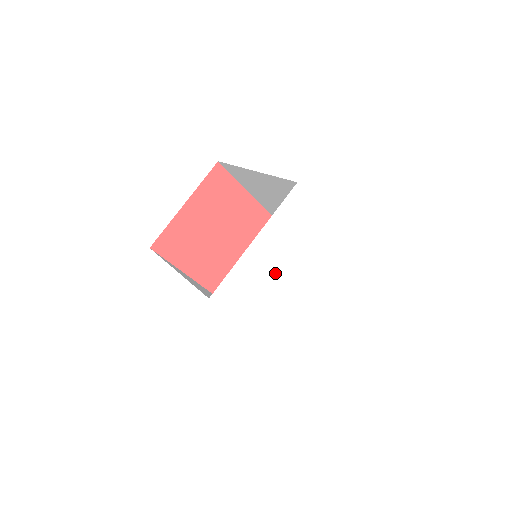
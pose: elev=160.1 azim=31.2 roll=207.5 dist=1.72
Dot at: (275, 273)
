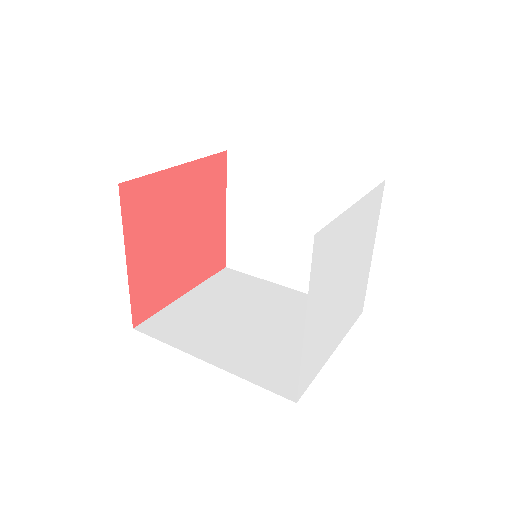
Dot at: (328, 310)
